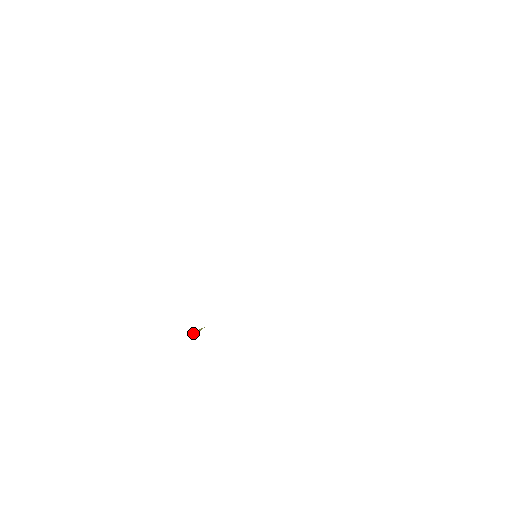
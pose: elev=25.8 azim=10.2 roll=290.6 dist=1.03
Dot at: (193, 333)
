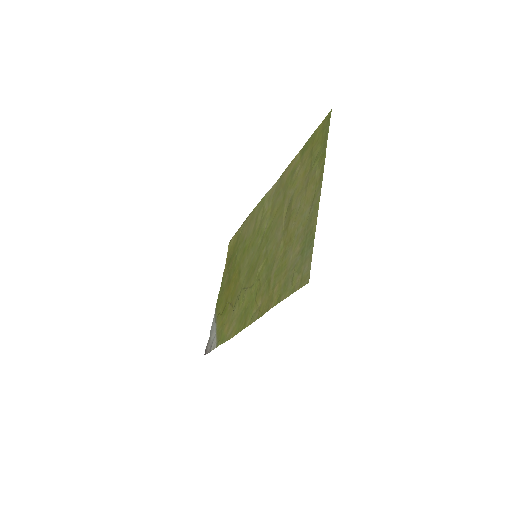
Dot at: (262, 314)
